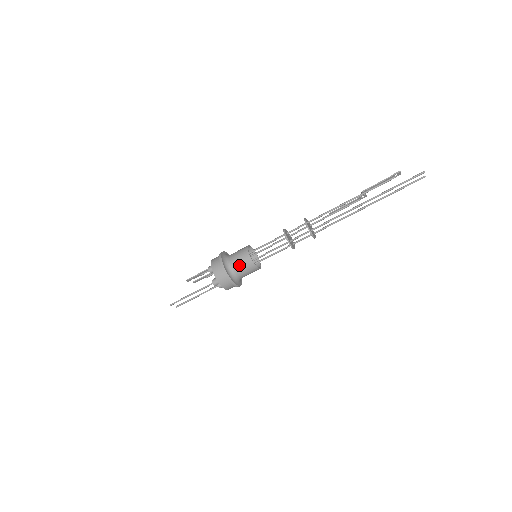
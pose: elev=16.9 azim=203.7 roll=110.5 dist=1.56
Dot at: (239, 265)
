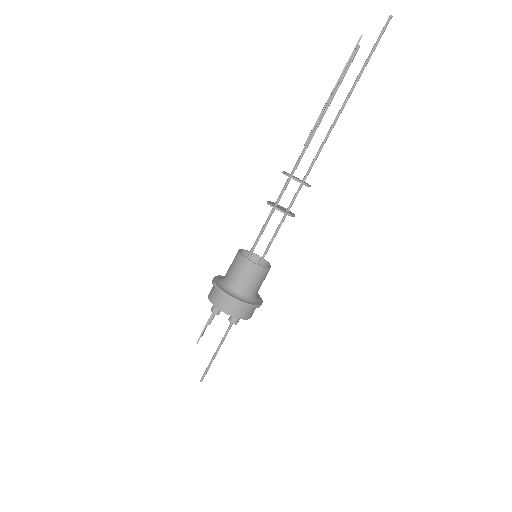
Dot at: (251, 283)
